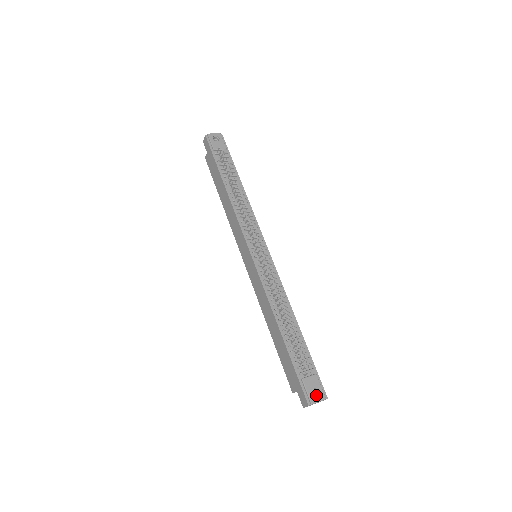
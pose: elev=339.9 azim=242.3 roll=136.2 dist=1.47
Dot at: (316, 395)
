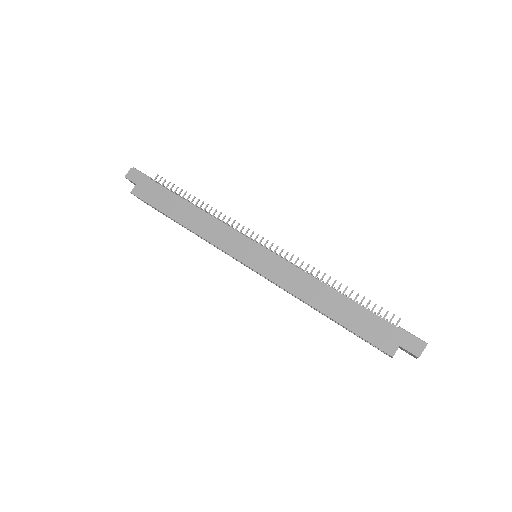
Dot at: occluded
